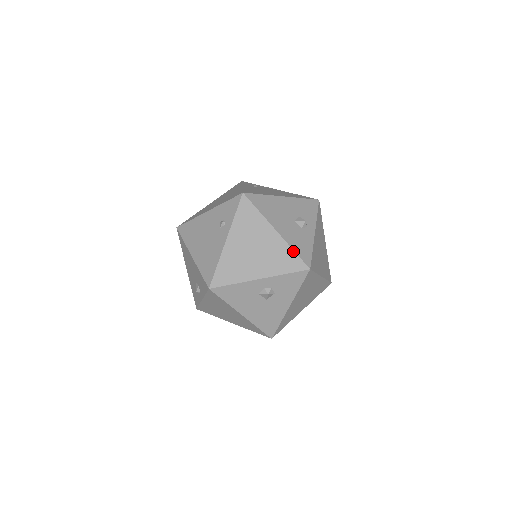
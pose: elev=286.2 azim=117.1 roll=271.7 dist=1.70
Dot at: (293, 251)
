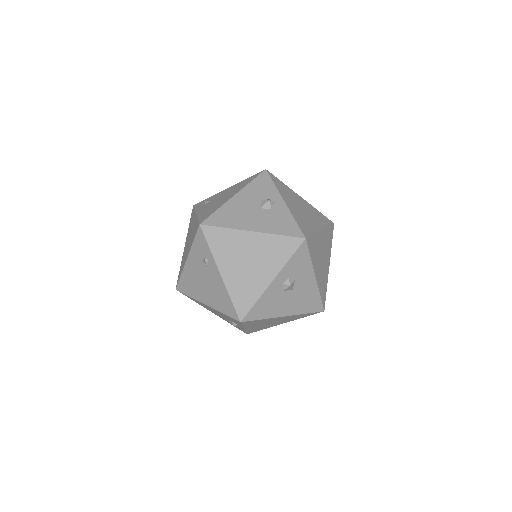
Dot at: (279, 236)
